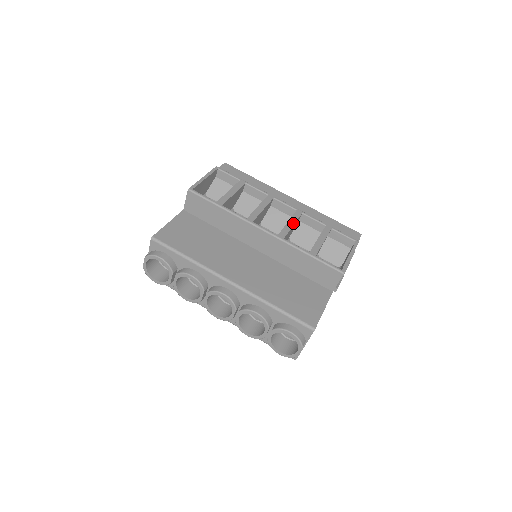
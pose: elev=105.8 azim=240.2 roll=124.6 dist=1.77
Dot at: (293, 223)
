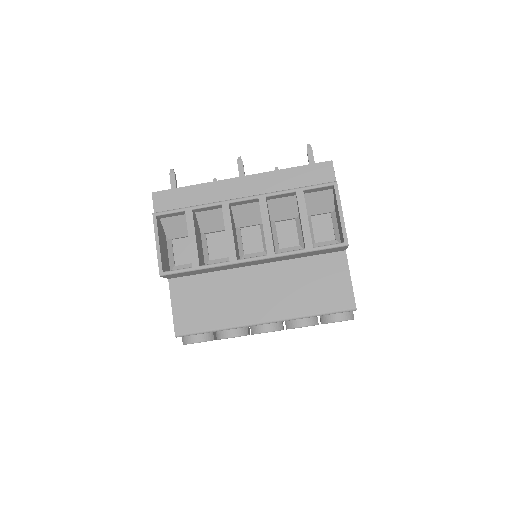
Dot at: (268, 223)
